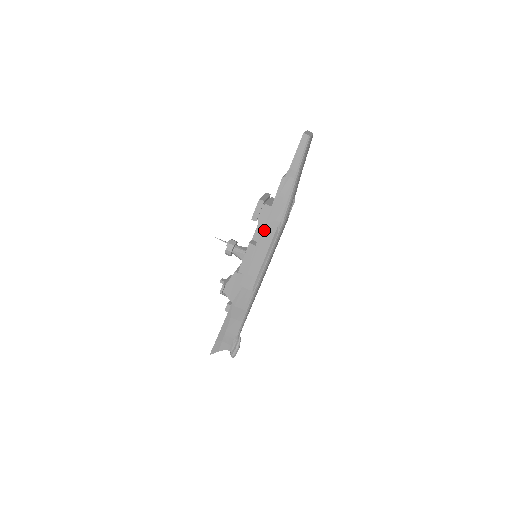
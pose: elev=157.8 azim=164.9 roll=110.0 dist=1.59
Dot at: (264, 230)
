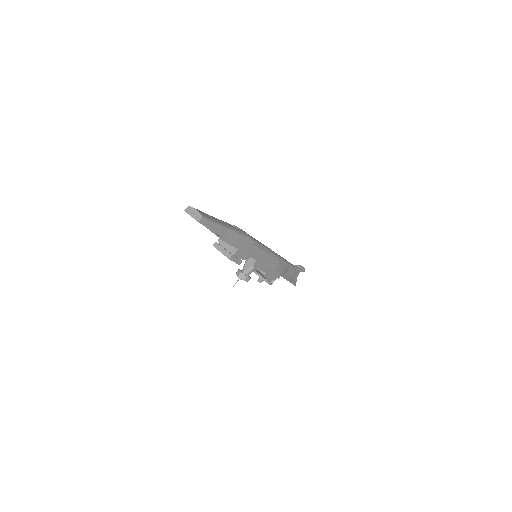
Dot at: (250, 254)
